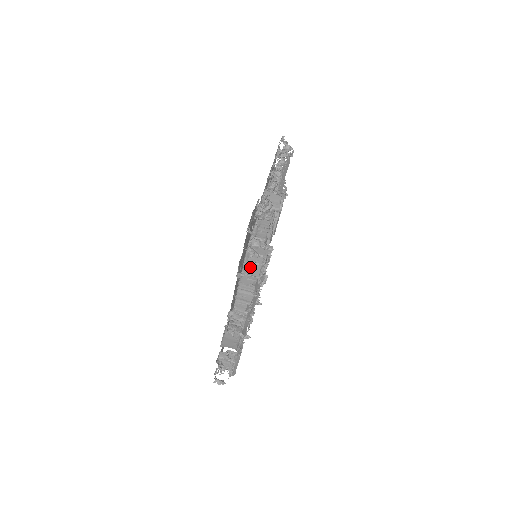
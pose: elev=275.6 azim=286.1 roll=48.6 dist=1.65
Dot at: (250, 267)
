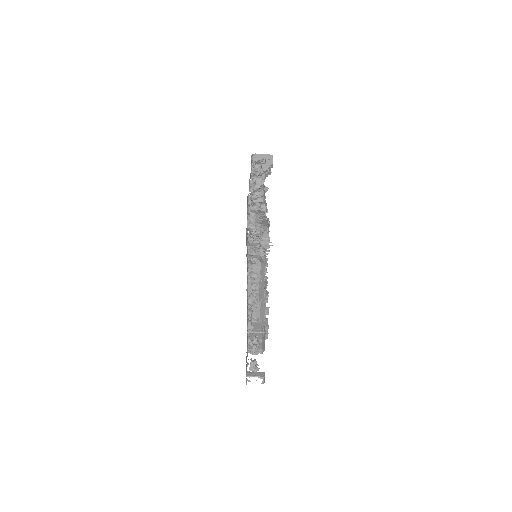
Dot at: occluded
